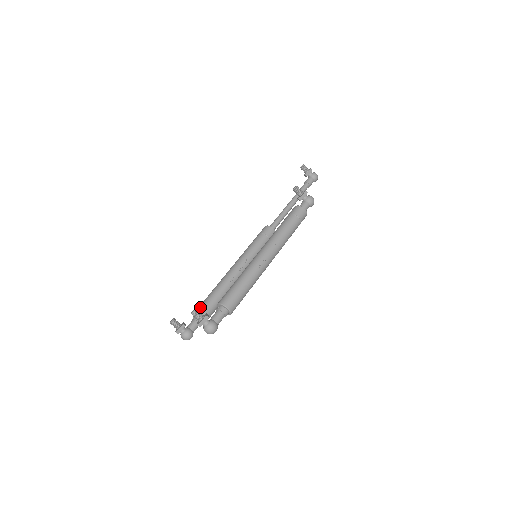
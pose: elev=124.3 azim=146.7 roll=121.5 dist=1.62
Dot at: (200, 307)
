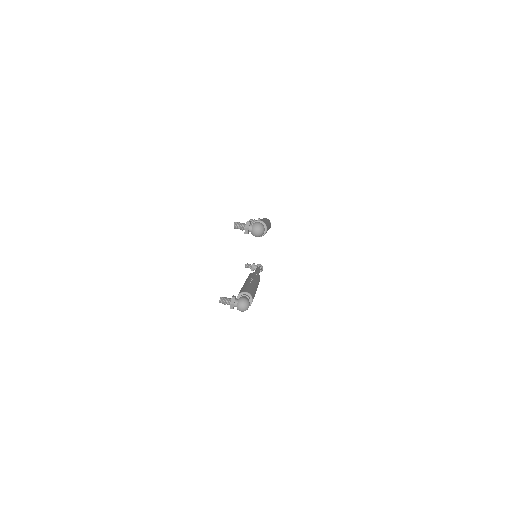
Dot at: occluded
